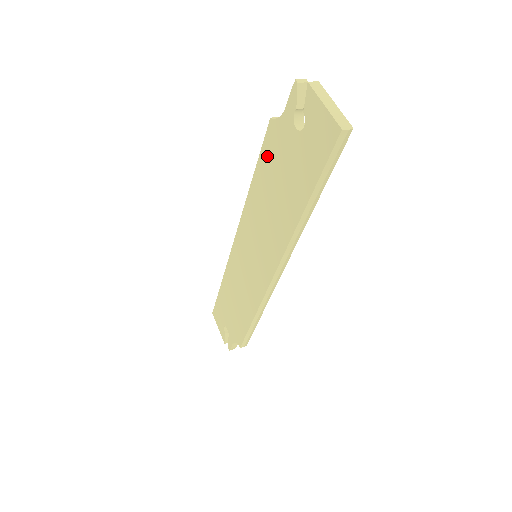
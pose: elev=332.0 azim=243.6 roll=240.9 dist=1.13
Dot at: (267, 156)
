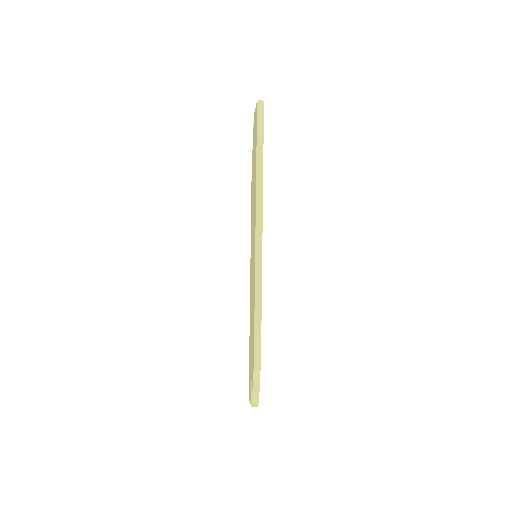
Dot at: (252, 178)
